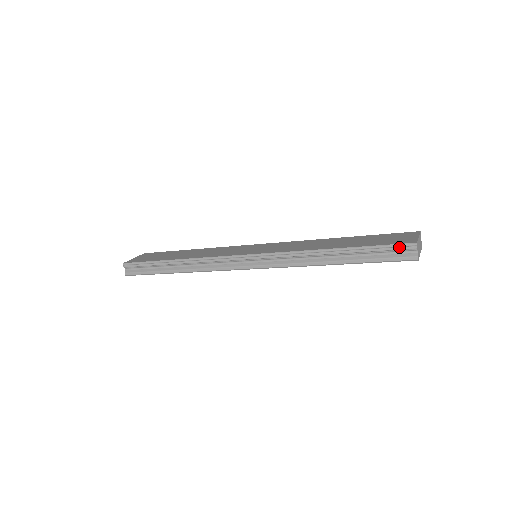
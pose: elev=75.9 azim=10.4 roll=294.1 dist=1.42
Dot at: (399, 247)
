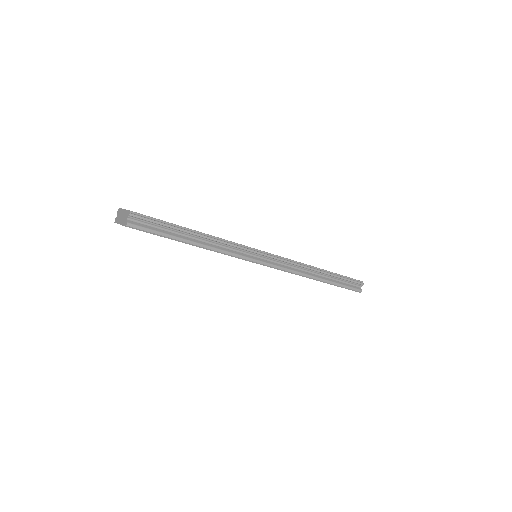
Dot at: (357, 281)
